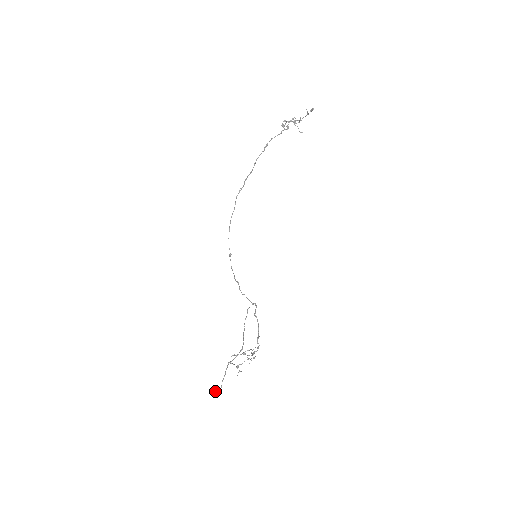
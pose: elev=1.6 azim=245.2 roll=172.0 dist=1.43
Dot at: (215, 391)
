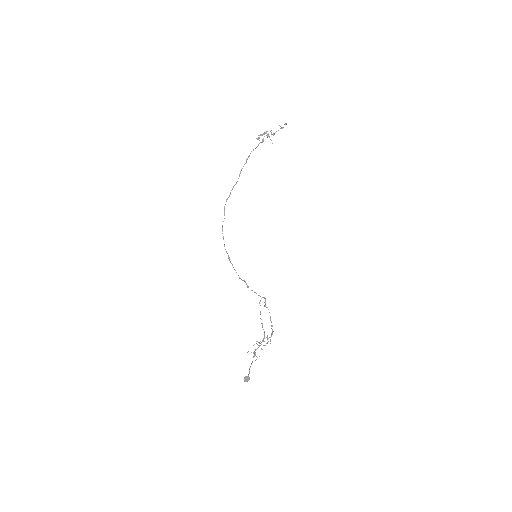
Dot at: occluded
